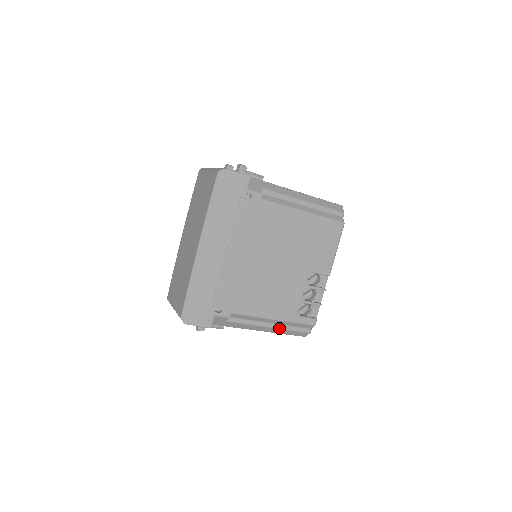
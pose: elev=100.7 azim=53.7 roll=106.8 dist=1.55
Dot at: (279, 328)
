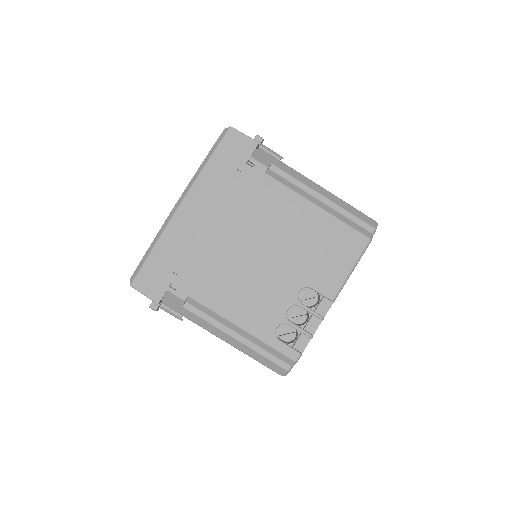
Dot at: (247, 345)
